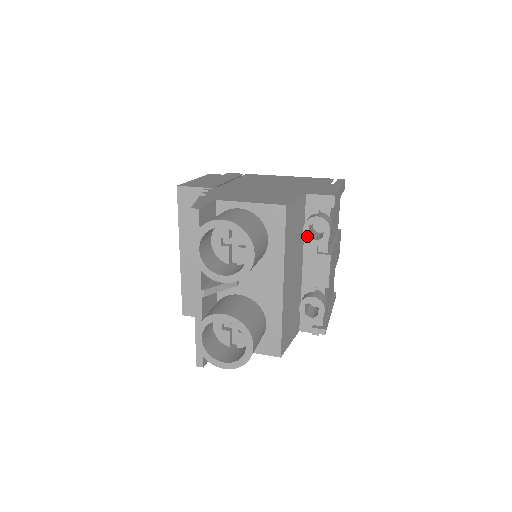
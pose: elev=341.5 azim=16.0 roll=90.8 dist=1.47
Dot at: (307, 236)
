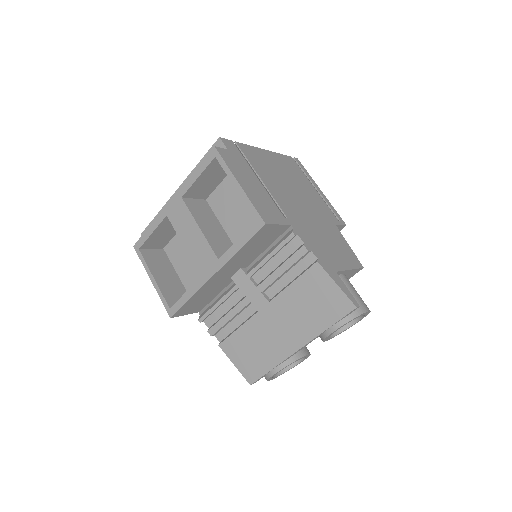
Dot at: occluded
